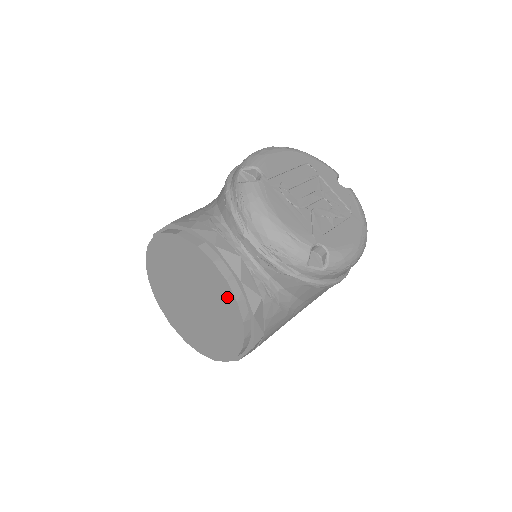
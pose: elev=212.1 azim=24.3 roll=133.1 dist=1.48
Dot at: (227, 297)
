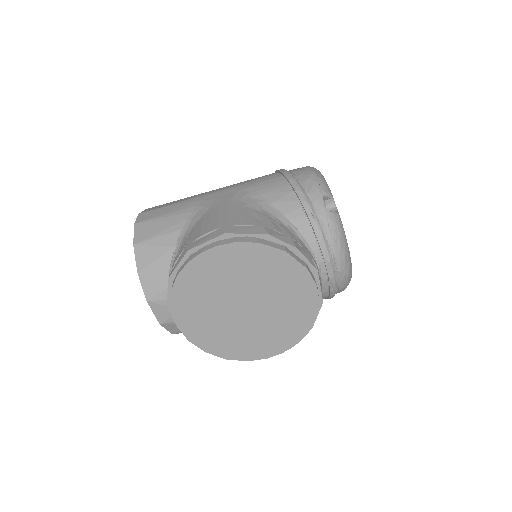
Dot at: (306, 314)
